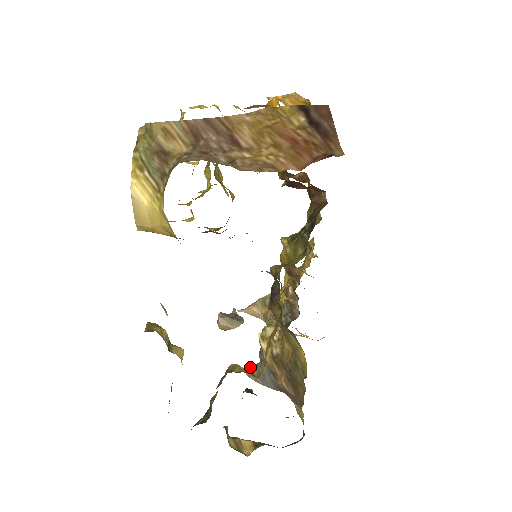
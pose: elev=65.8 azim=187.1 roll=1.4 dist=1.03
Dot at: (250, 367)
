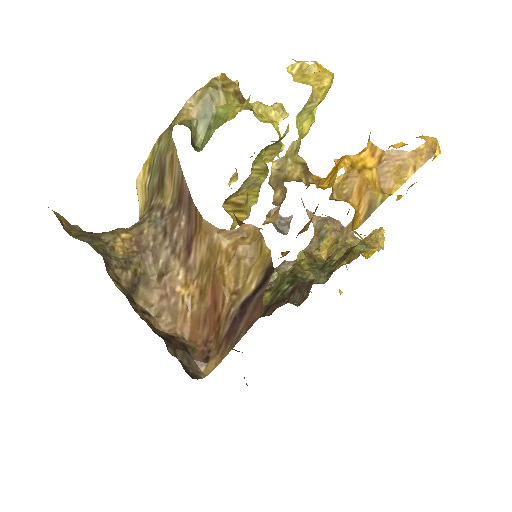
Dot at: occluded
